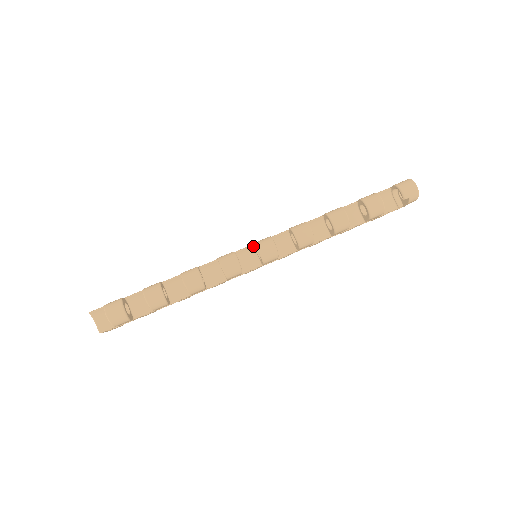
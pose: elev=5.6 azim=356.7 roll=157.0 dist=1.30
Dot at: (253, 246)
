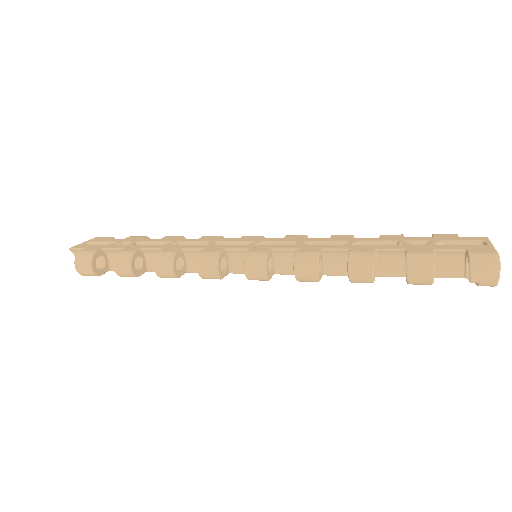
Dot at: occluded
